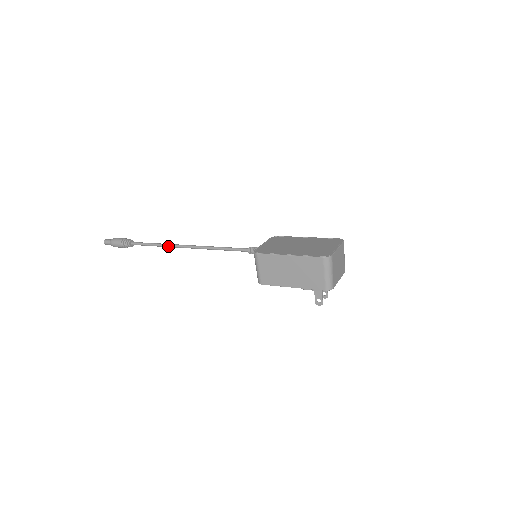
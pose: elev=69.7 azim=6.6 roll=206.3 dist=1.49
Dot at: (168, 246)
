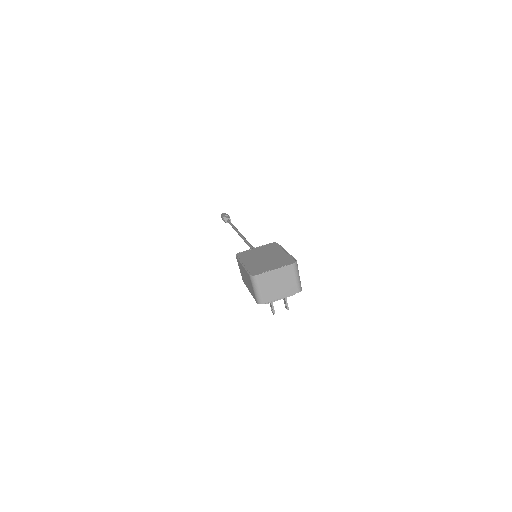
Dot at: (234, 229)
